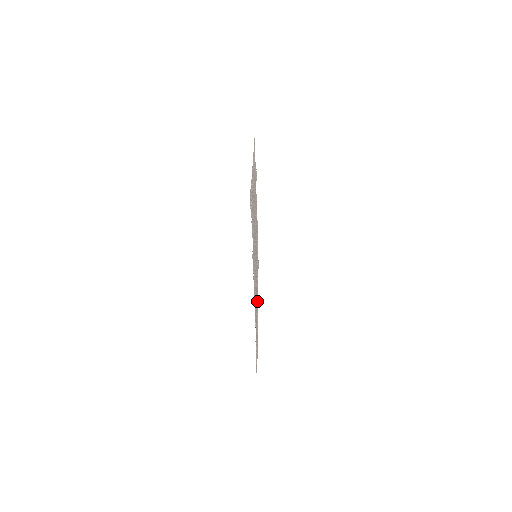
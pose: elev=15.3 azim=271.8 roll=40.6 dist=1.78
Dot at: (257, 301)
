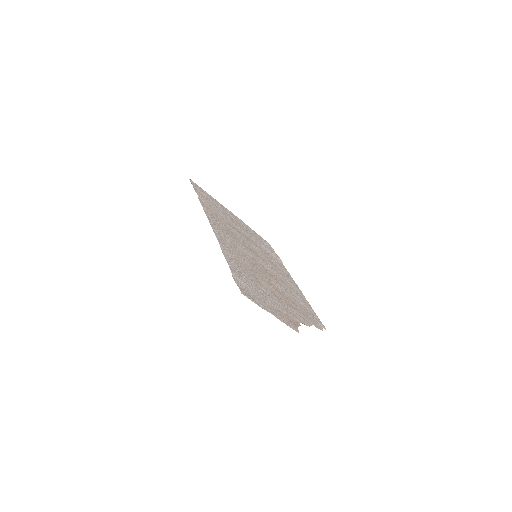
Dot at: (285, 302)
